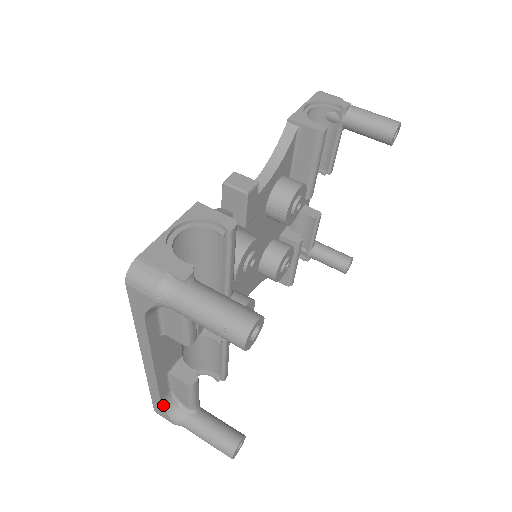
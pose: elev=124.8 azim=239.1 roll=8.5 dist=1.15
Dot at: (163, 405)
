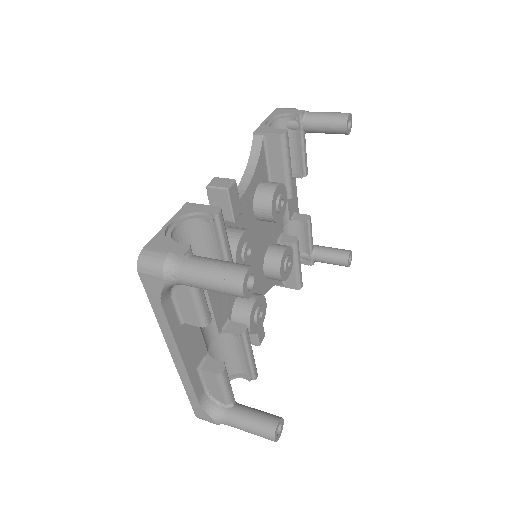
Dot at: (201, 404)
